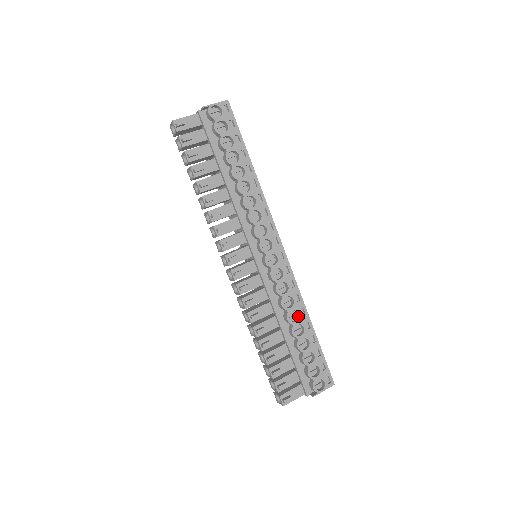
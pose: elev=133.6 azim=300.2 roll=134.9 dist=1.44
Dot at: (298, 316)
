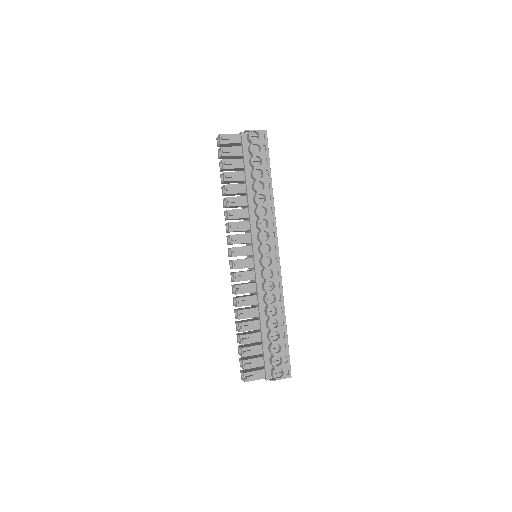
Dot at: (276, 312)
